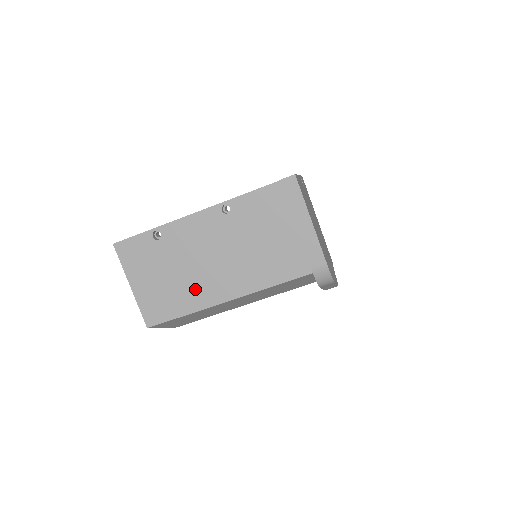
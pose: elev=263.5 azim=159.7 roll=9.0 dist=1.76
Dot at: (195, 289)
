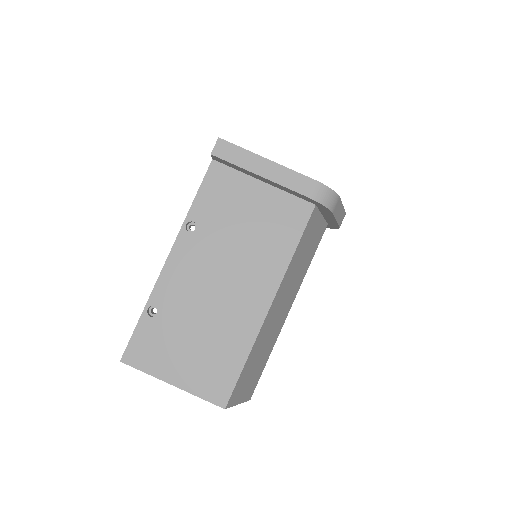
Dot at: (232, 325)
